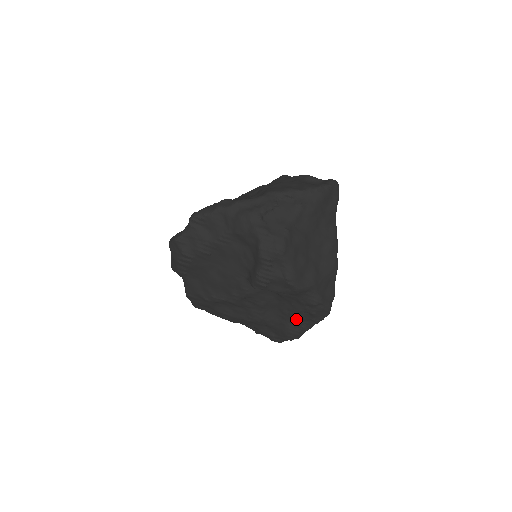
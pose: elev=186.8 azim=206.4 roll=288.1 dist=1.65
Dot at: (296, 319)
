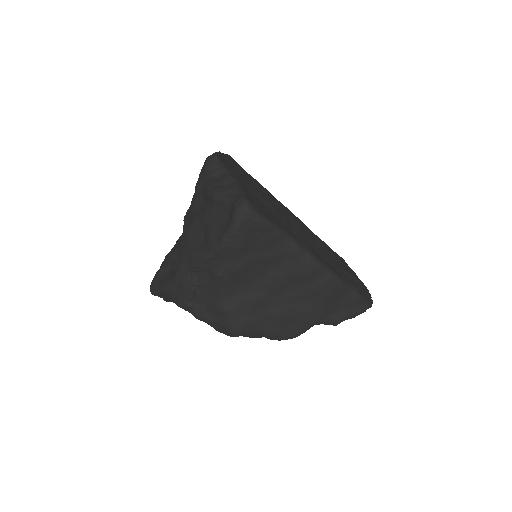
Dot at: occluded
